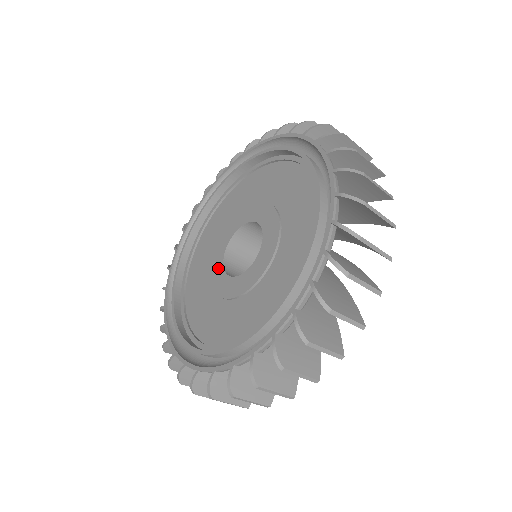
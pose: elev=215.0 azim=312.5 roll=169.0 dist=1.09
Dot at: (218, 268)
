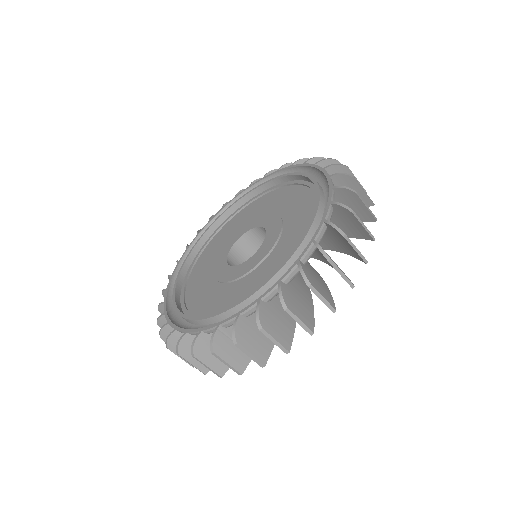
Dot at: (221, 264)
